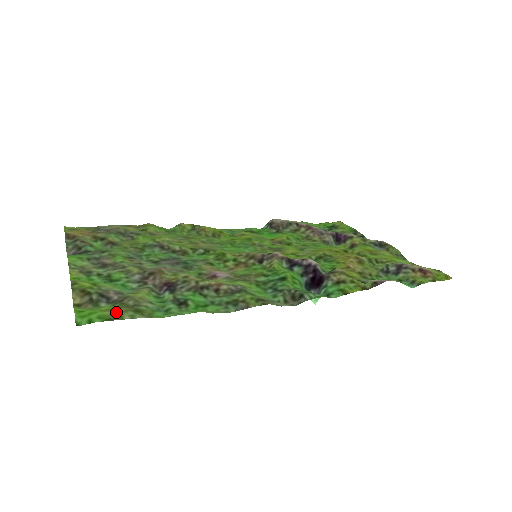
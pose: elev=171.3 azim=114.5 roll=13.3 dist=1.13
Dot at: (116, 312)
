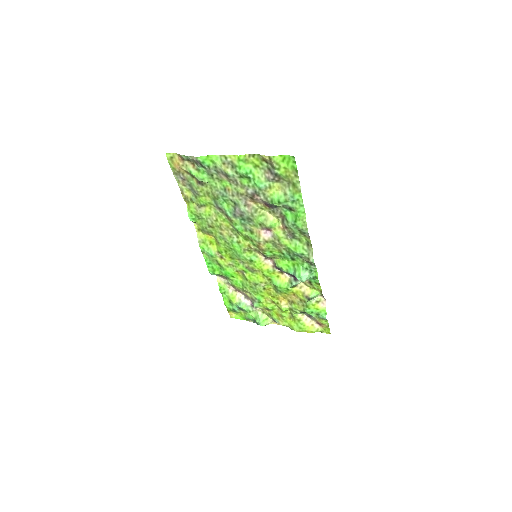
Dot at: (292, 174)
